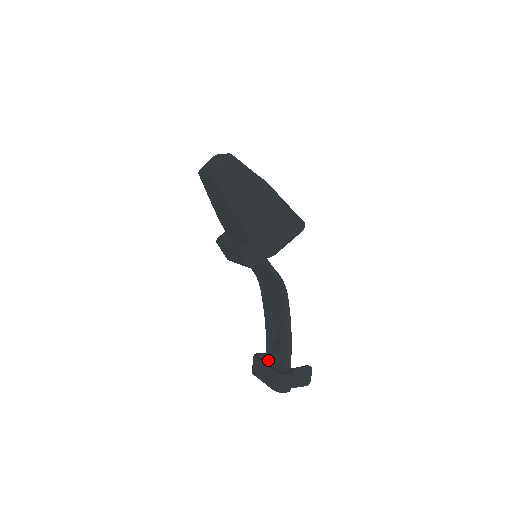
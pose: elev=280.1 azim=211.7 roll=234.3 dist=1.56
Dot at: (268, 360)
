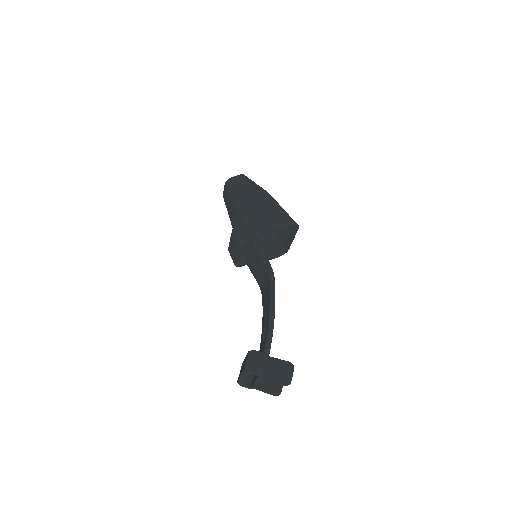
Dot at: occluded
